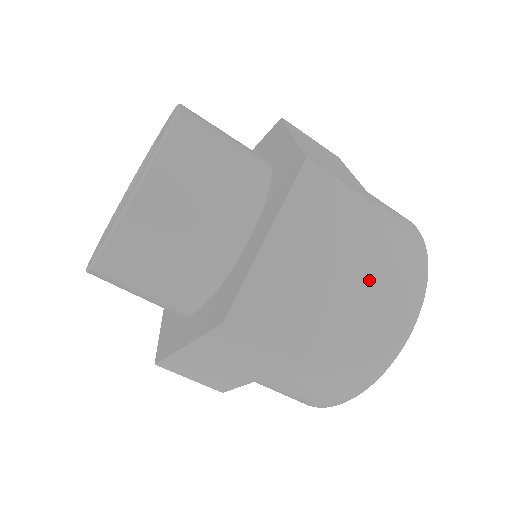
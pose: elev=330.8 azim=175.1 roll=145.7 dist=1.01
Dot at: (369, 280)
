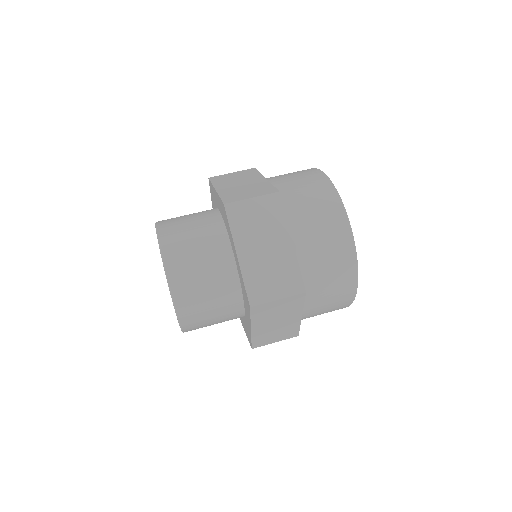
Dot at: (317, 304)
